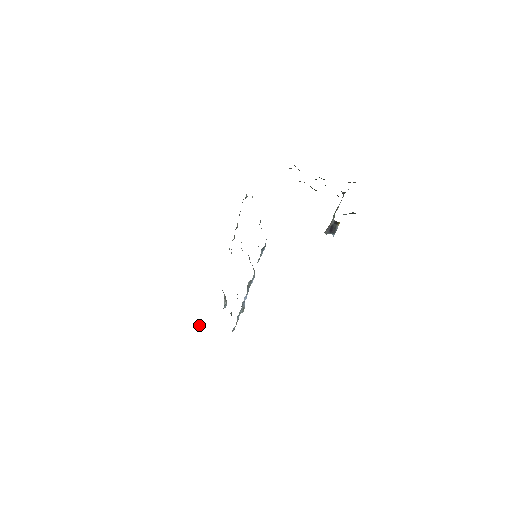
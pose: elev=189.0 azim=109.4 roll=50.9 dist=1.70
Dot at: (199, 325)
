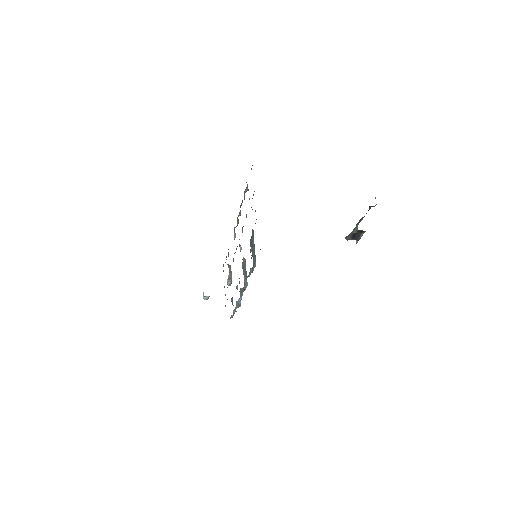
Dot at: (203, 295)
